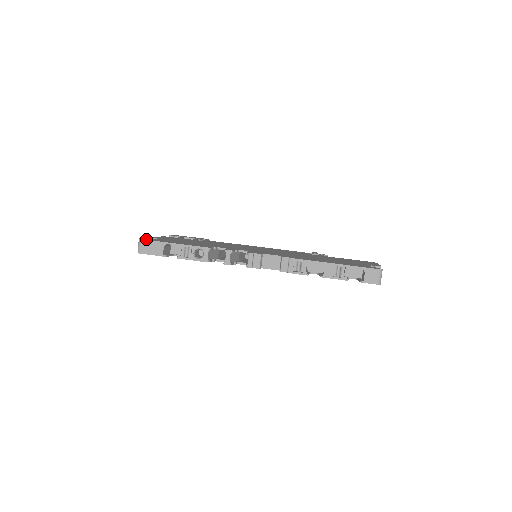
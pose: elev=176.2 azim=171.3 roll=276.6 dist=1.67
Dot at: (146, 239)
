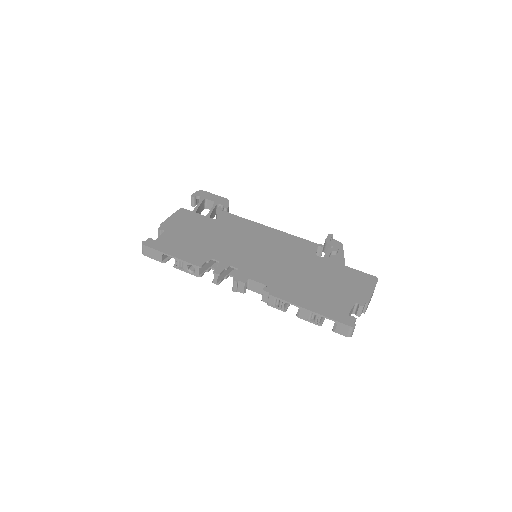
Dot at: (148, 244)
